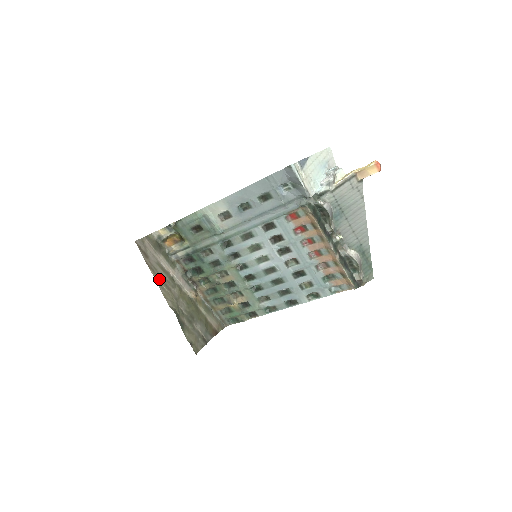
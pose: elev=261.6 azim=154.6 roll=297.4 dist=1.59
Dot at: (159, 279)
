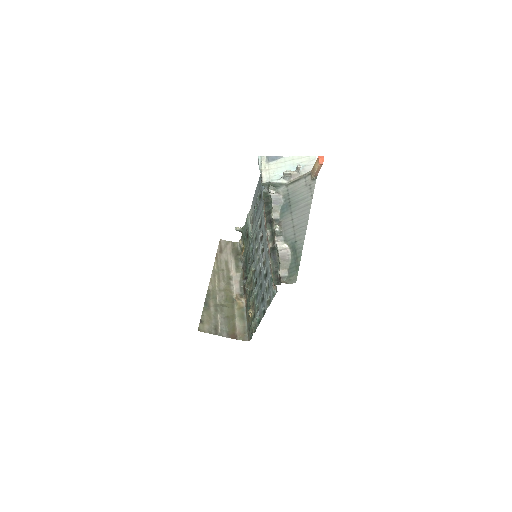
Dot at: (217, 269)
